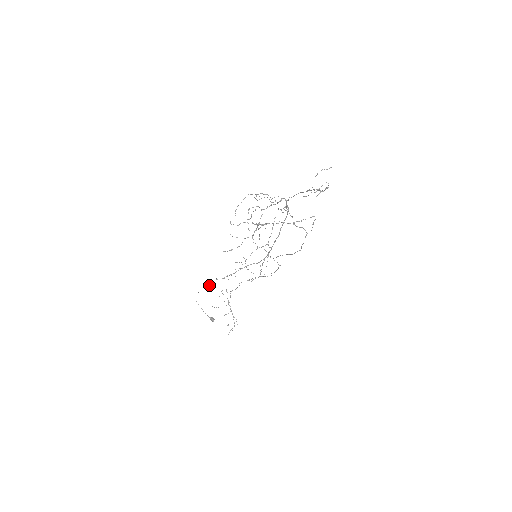
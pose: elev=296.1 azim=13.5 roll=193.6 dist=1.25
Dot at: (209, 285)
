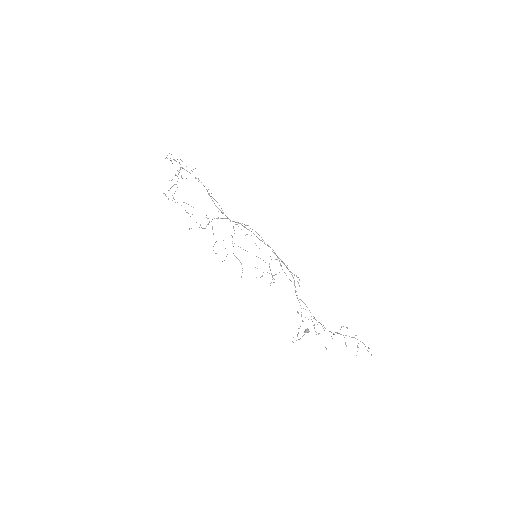
Dot at: (297, 334)
